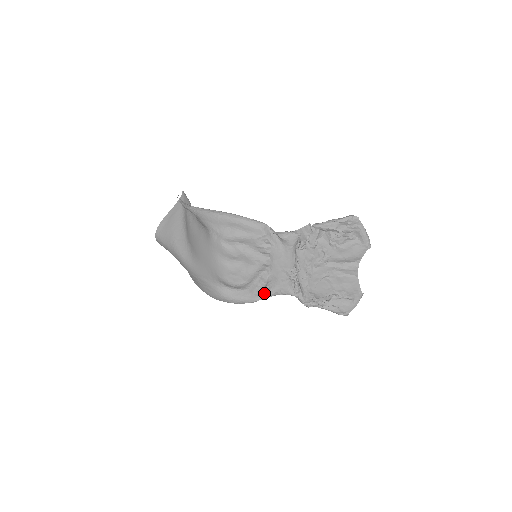
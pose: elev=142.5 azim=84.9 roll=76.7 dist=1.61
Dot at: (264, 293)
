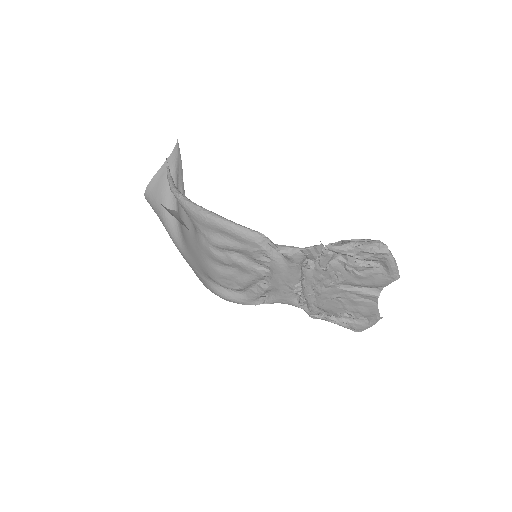
Dot at: (263, 298)
